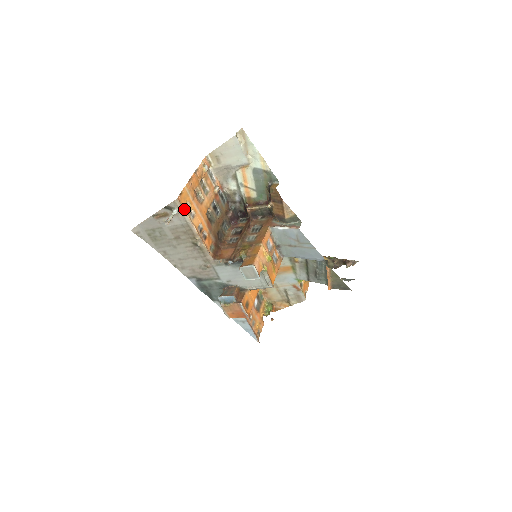
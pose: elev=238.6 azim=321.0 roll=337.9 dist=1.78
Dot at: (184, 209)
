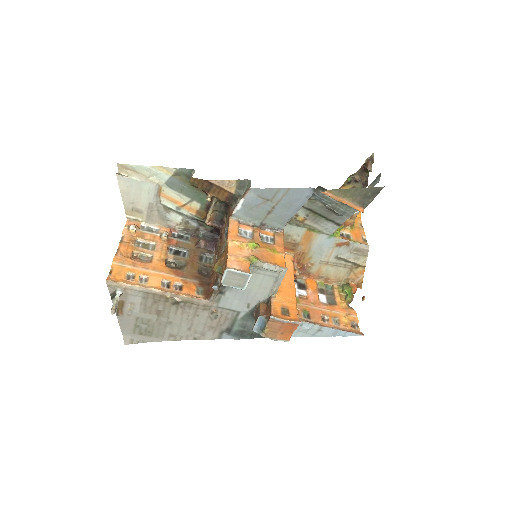
Dot at: (124, 283)
